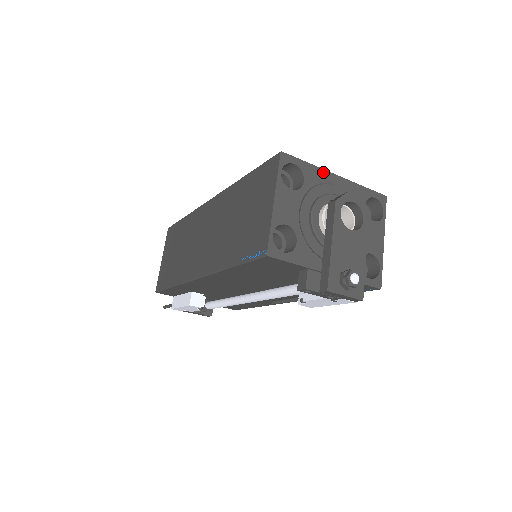
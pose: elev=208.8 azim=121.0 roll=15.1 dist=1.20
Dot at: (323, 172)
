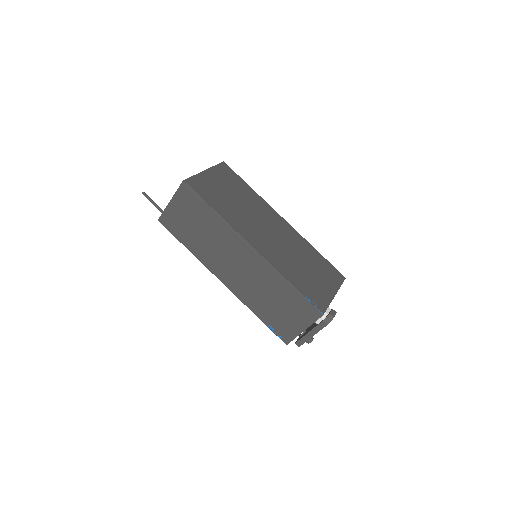
Dot at: (331, 301)
